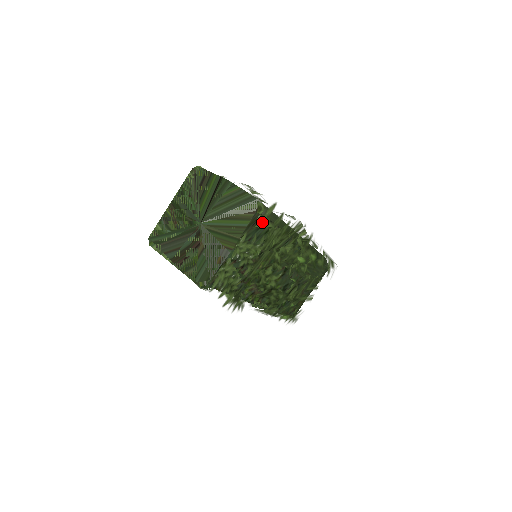
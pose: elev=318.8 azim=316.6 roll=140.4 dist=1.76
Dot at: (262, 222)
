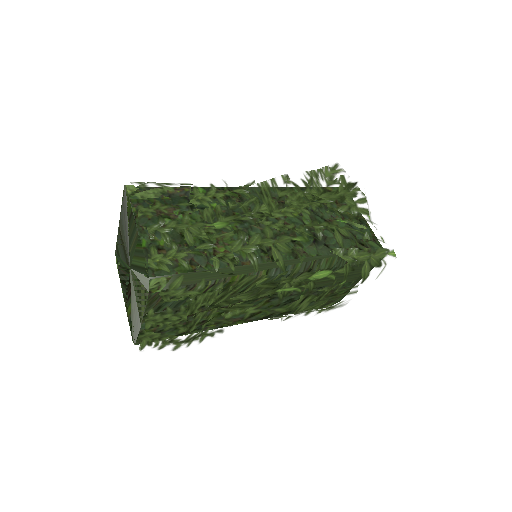
Dot at: (171, 295)
